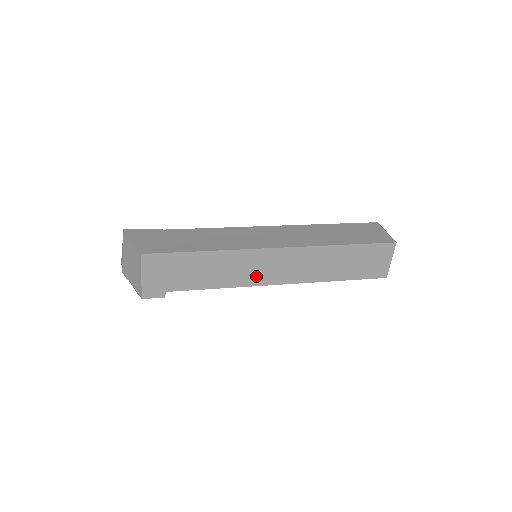
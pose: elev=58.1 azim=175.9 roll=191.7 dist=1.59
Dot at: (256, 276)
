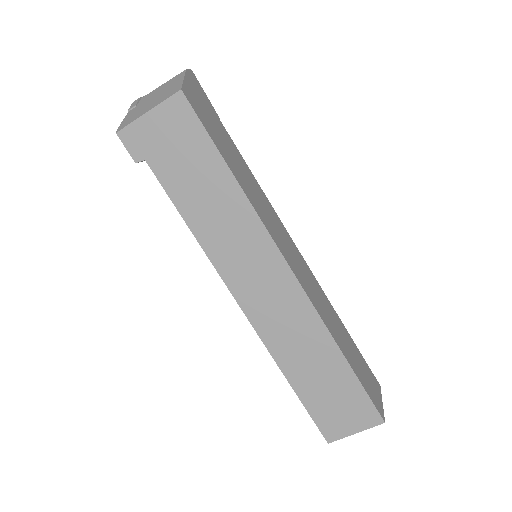
Dot at: (235, 267)
